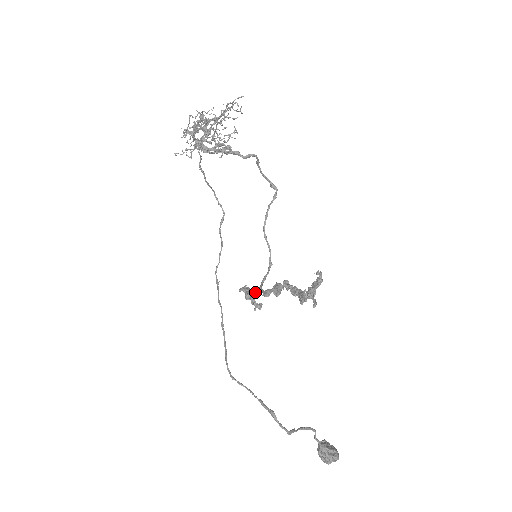
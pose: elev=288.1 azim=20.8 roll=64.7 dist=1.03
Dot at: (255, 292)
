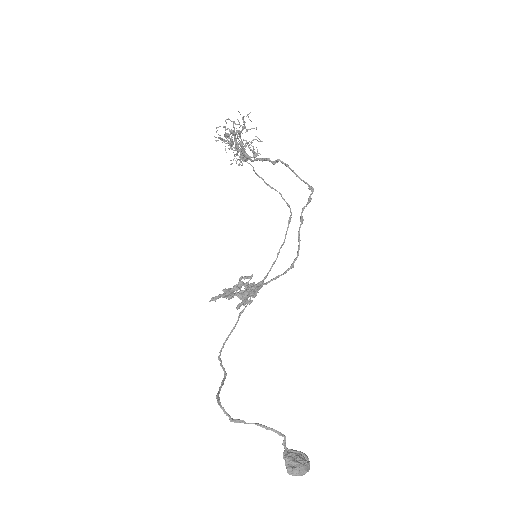
Dot at: occluded
